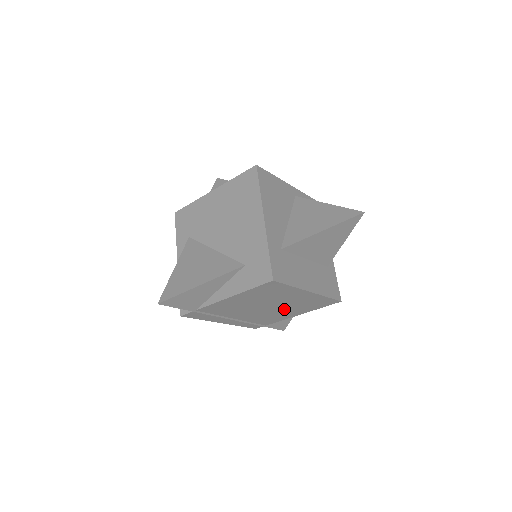
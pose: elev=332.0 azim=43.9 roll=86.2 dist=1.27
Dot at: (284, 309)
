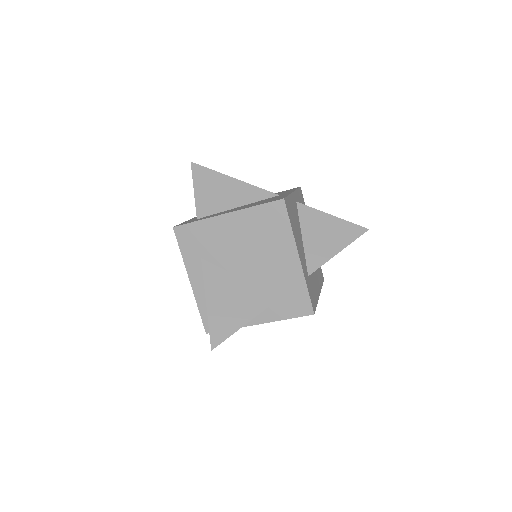
Dot at: occluded
